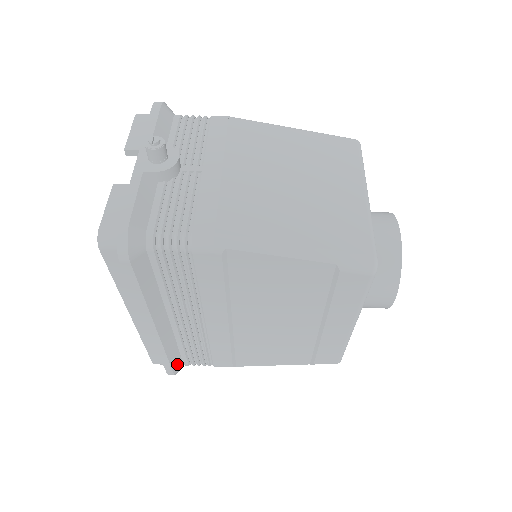
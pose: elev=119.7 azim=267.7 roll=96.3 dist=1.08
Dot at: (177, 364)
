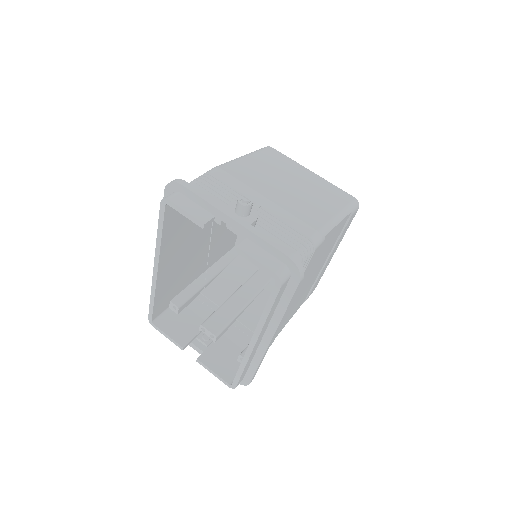
Dot at: occluded
